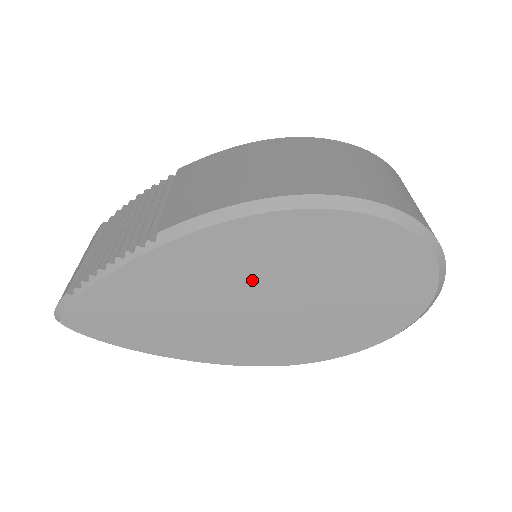
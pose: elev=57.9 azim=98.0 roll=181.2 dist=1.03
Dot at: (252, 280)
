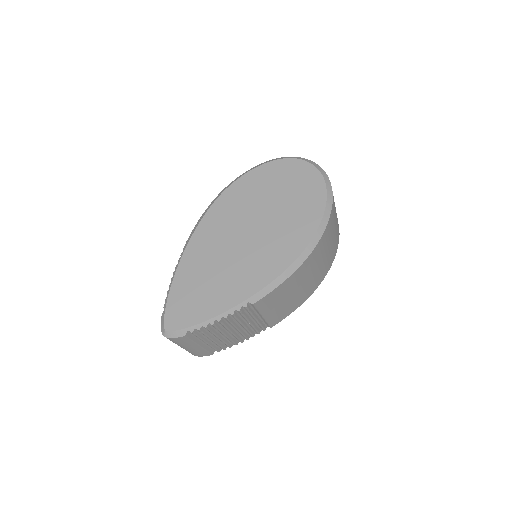
Dot at: (235, 230)
